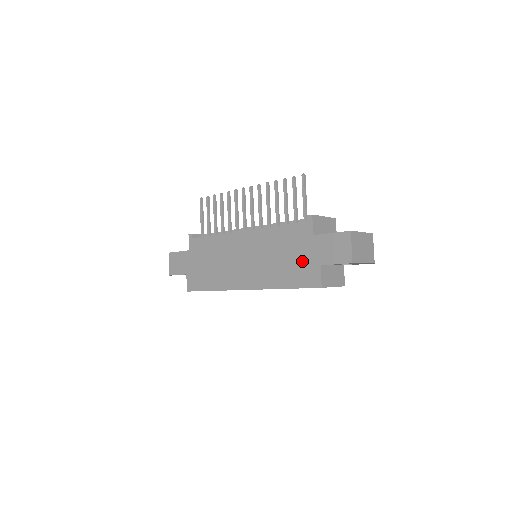
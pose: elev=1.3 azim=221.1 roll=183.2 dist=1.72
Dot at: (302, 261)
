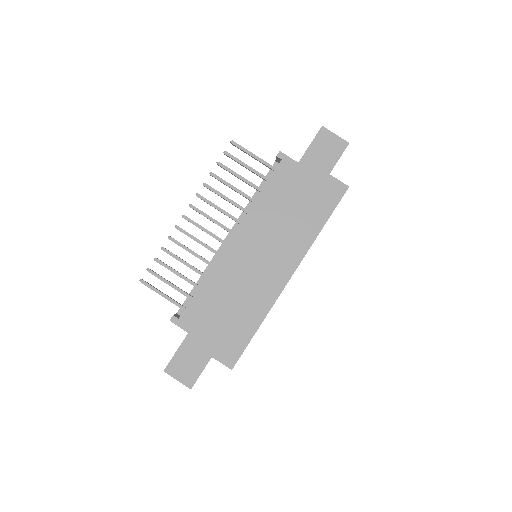
Dot at: (312, 190)
